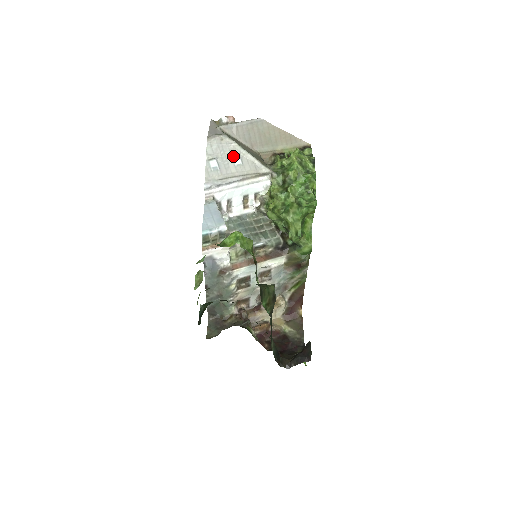
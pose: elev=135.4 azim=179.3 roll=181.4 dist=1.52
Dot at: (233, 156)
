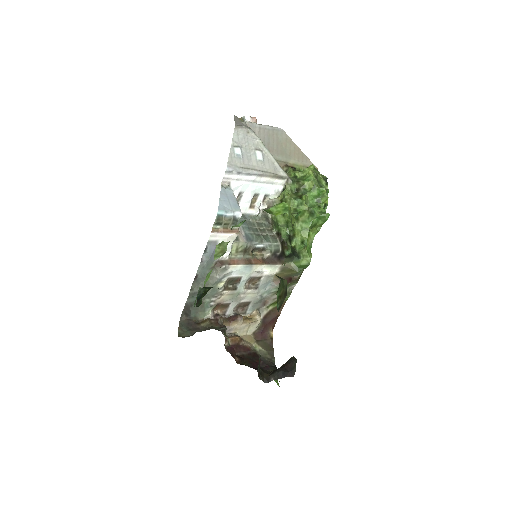
Dot at: (256, 151)
